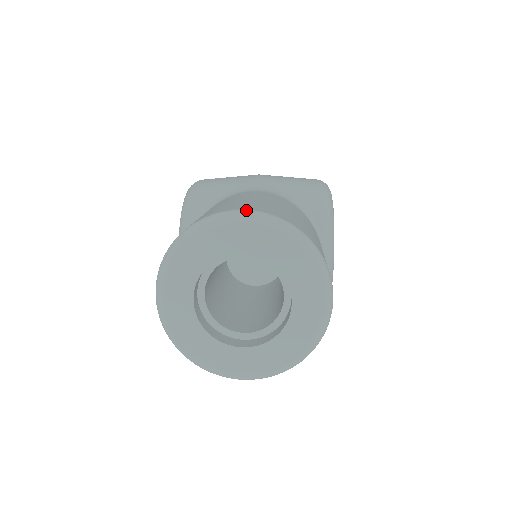
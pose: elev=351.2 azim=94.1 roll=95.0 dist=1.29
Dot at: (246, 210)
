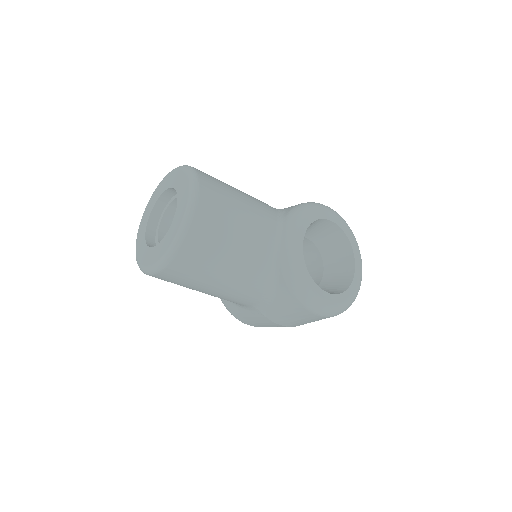
Dot at: occluded
